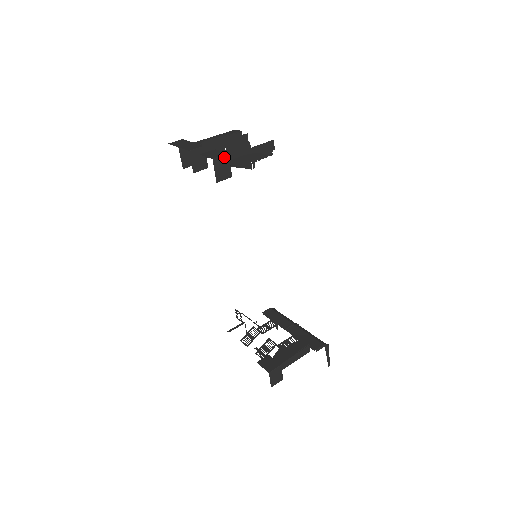
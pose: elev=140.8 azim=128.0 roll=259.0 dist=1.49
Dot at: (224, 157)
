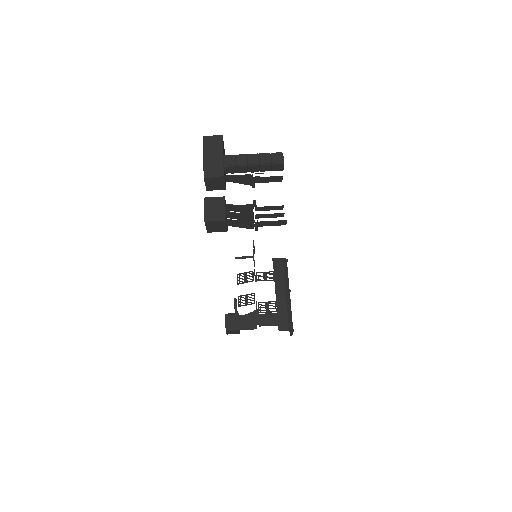
Dot at: (220, 221)
